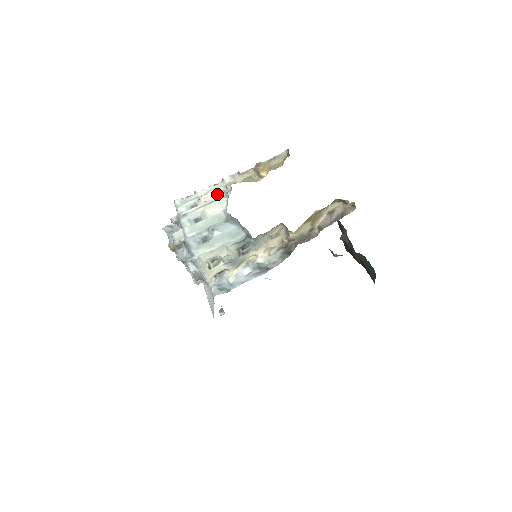
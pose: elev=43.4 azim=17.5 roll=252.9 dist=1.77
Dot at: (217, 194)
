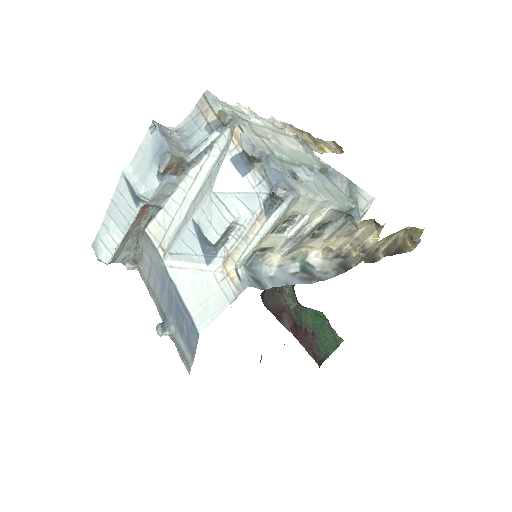
Dot at: occluded
